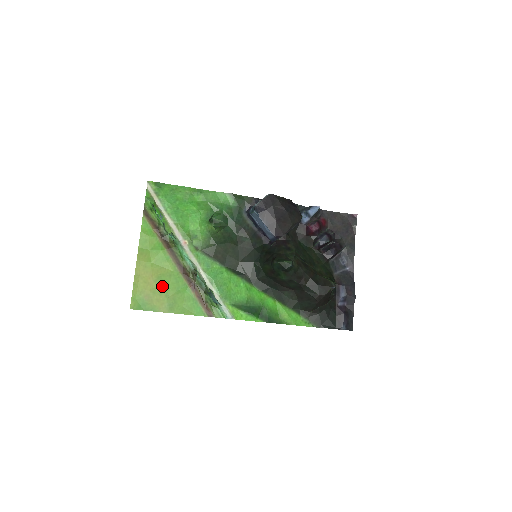
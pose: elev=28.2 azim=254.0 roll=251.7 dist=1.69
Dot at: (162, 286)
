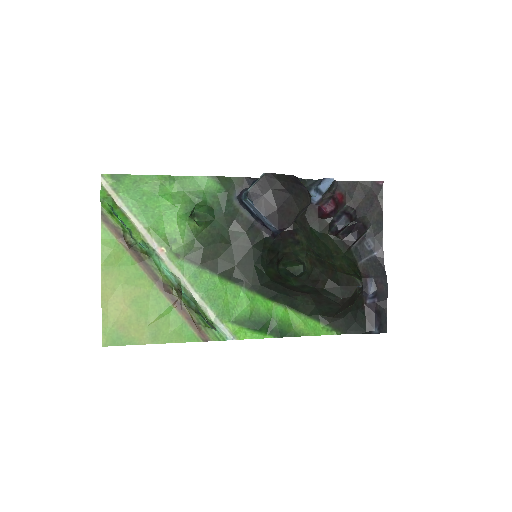
Dot at: (139, 311)
